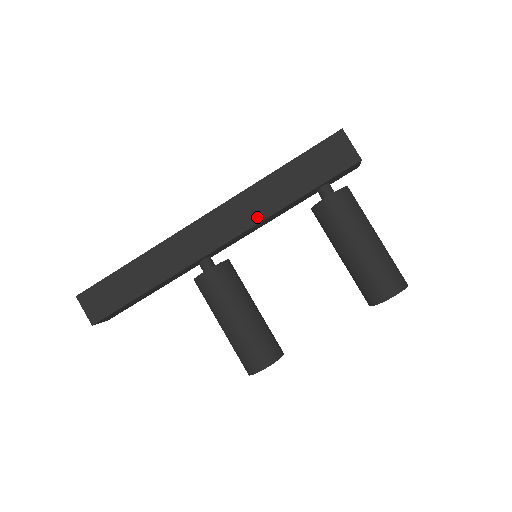
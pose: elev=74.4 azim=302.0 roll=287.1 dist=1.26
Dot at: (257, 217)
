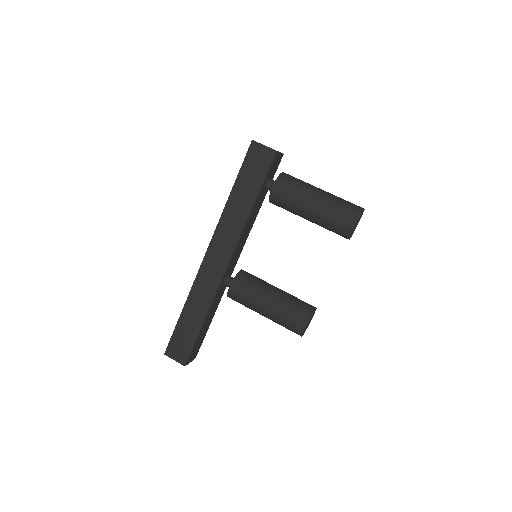
Dot at: (238, 231)
